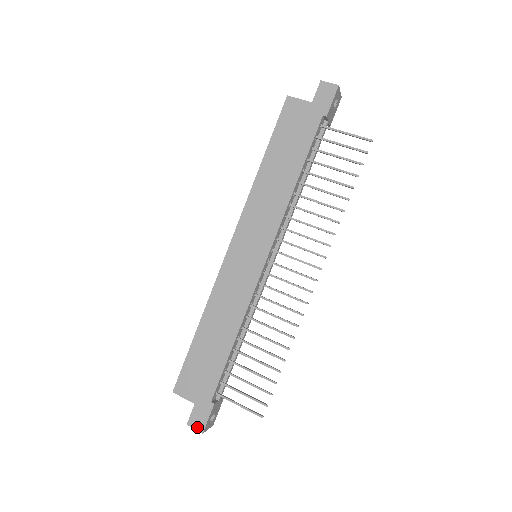
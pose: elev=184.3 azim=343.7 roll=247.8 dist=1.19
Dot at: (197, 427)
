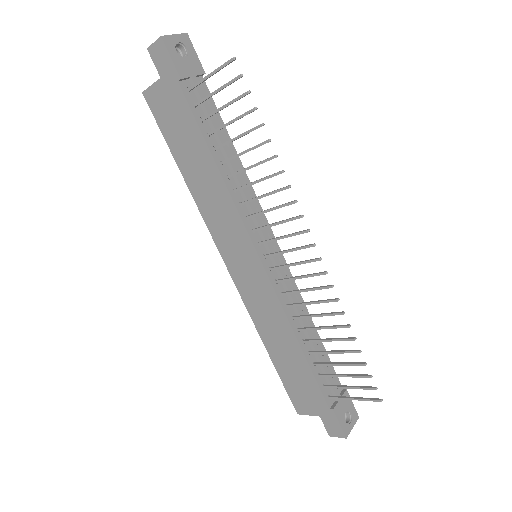
Dot at: (338, 435)
